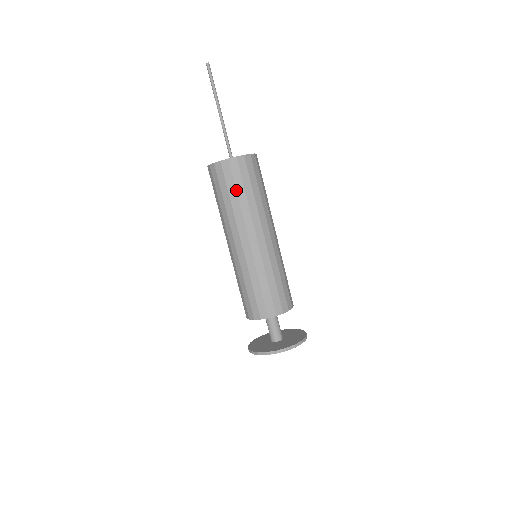
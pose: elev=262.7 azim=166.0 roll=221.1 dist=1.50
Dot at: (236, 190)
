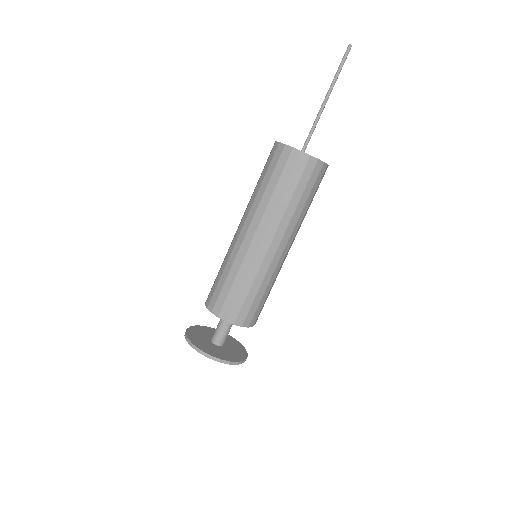
Dot at: (309, 196)
